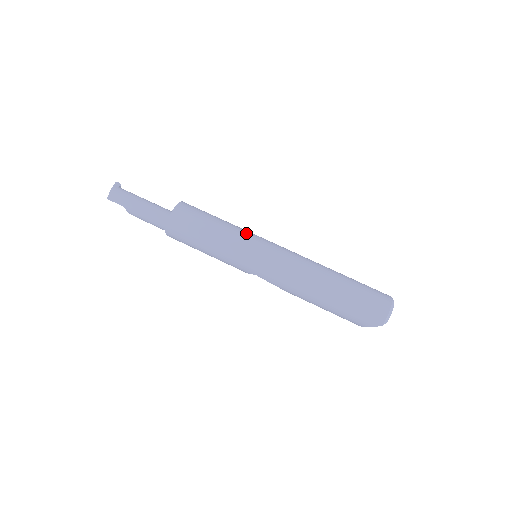
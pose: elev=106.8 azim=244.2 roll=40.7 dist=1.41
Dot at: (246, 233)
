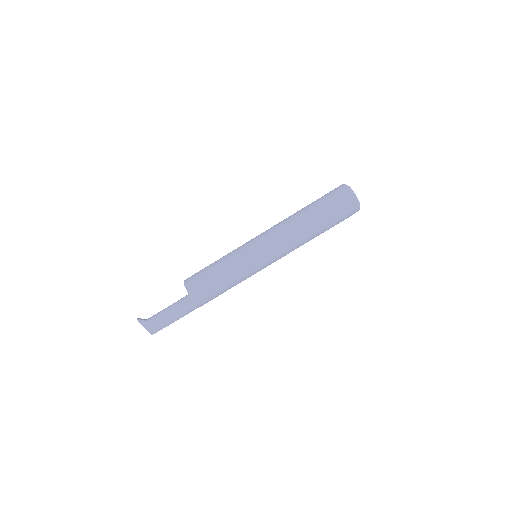
Dot at: (240, 258)
